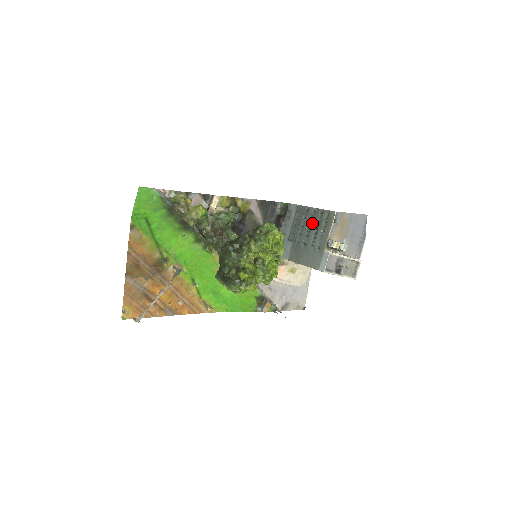
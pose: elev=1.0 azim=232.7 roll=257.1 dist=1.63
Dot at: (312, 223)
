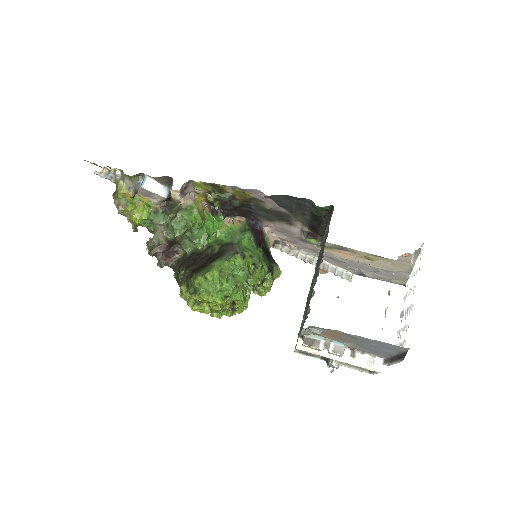
Dot at: occluded
